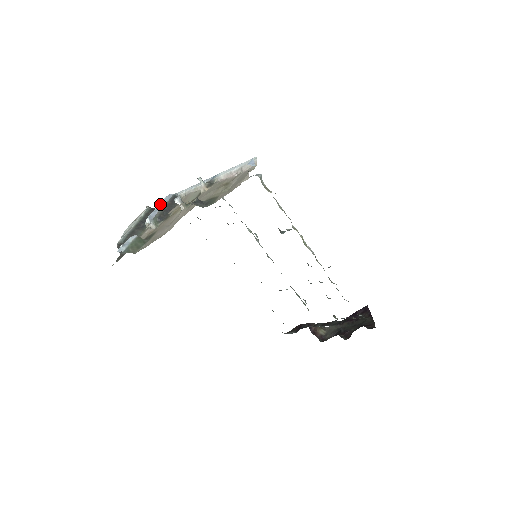
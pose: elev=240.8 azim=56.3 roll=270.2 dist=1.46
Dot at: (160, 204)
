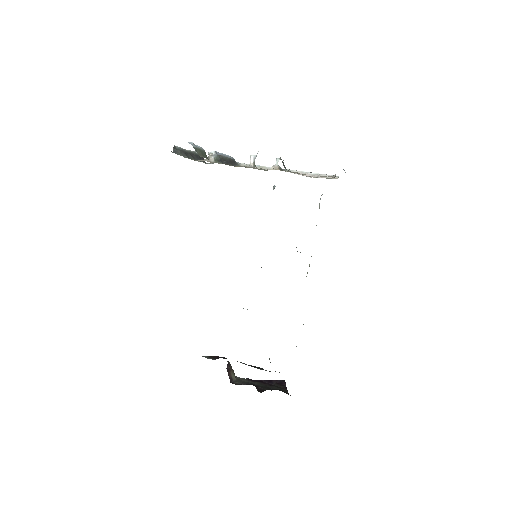
Dot at: (224, 154)
